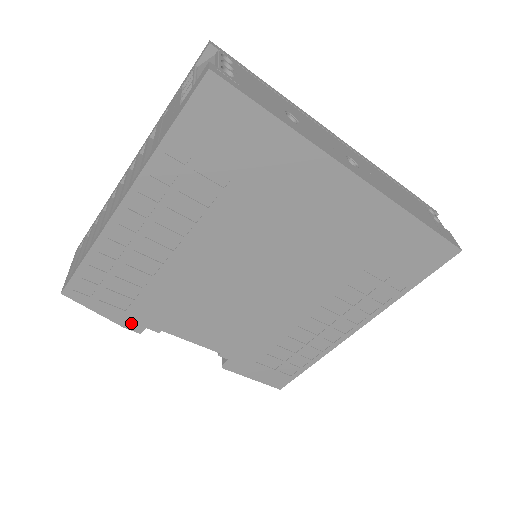
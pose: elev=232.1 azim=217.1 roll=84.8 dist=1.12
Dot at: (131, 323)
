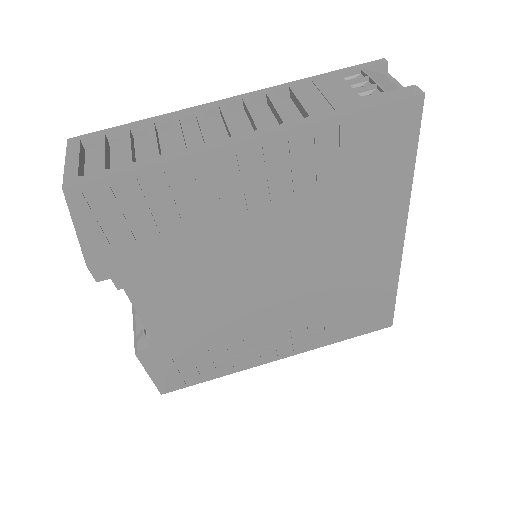
Dot at: (101, 265)
